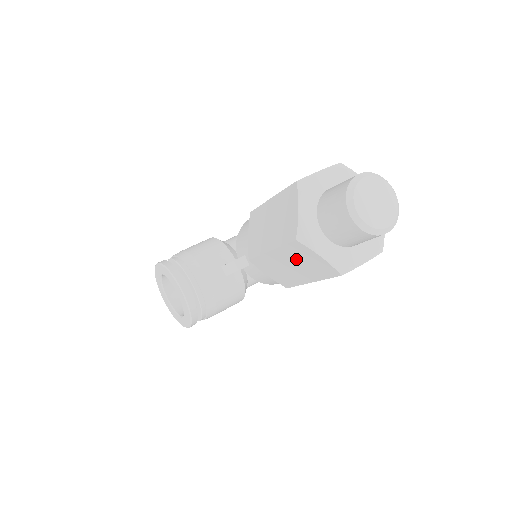
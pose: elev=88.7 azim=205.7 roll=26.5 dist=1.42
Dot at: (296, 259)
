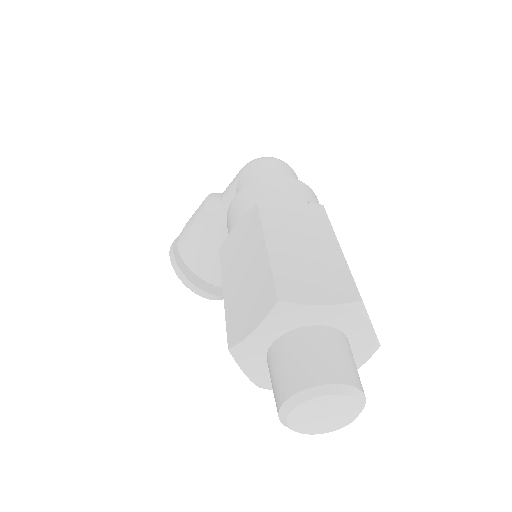
Dot at: occluded
